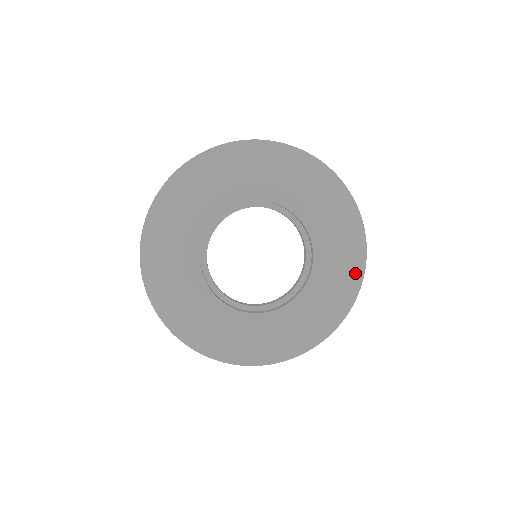
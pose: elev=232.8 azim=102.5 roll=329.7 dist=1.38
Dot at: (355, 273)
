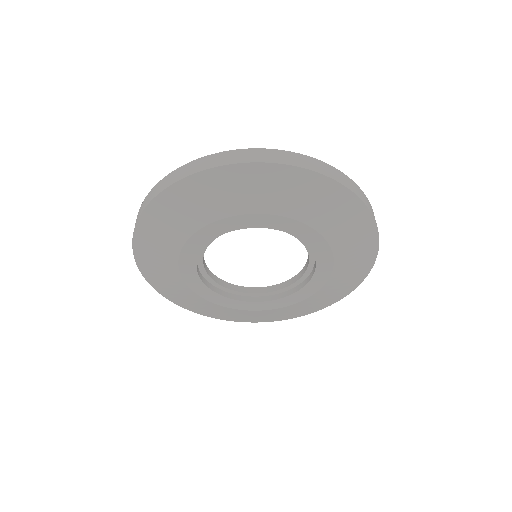
Dot at: (367, 253)
